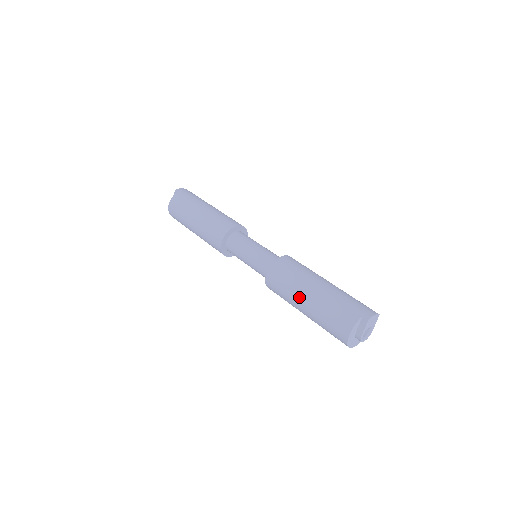
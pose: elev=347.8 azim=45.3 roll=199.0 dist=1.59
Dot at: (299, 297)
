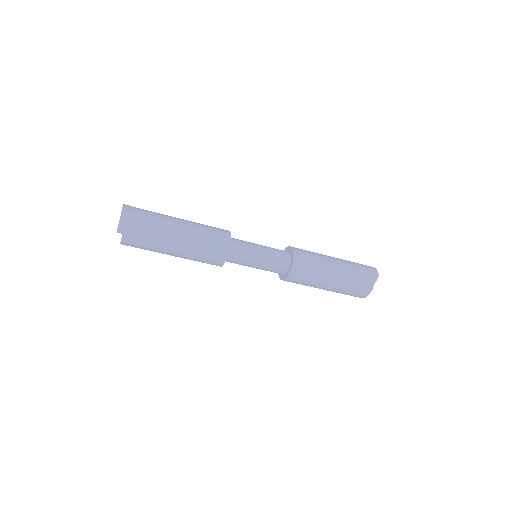
Dot at: (327, 280)
